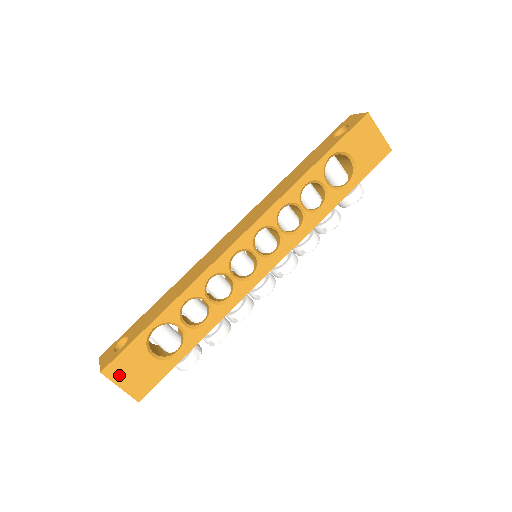
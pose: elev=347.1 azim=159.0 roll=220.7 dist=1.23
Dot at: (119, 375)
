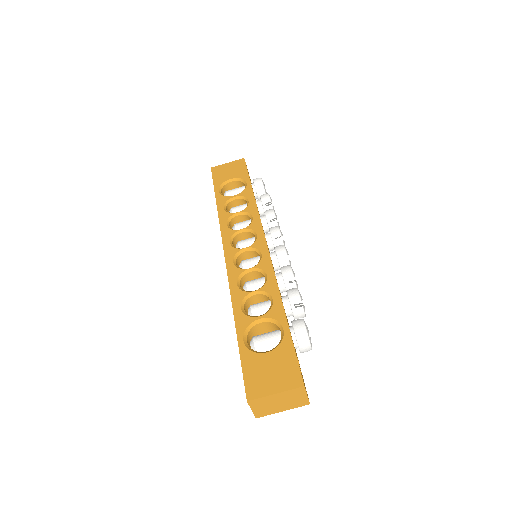
Dot at: (262, 388)
